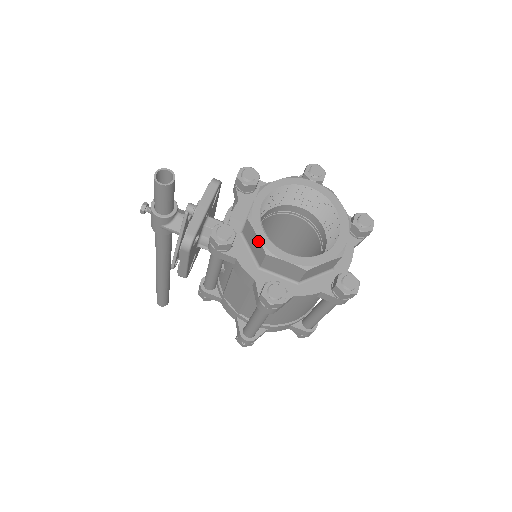
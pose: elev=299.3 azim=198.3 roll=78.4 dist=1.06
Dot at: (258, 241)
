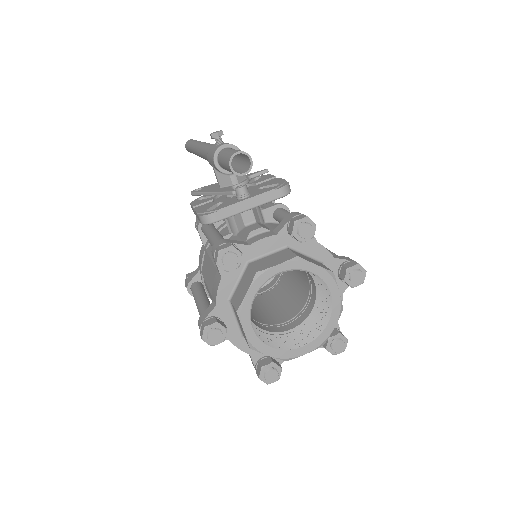
Dot at: (243, 296)
